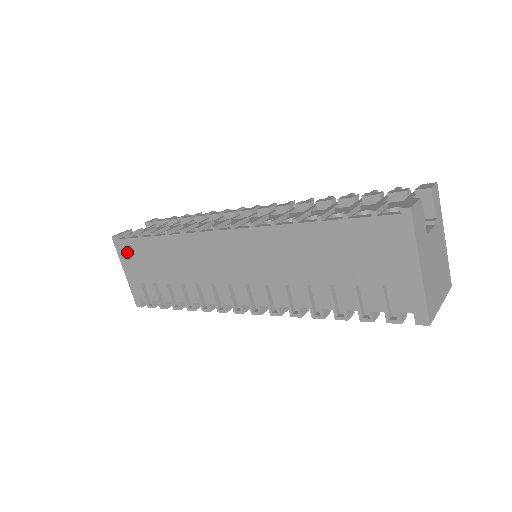
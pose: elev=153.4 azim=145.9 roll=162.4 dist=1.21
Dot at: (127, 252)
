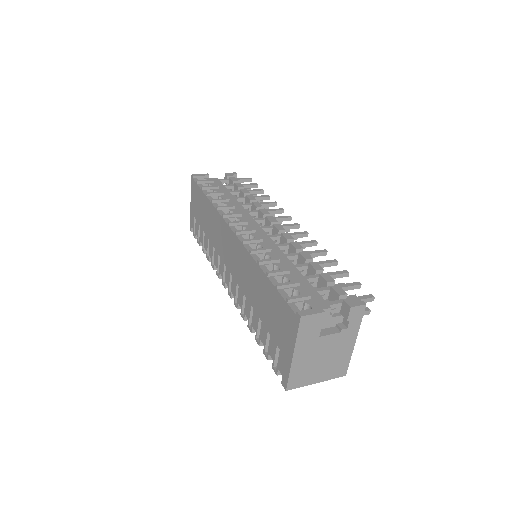
Dot at: (195, 192)
